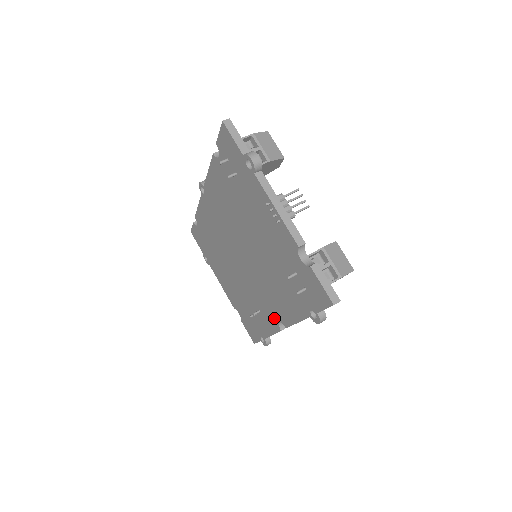
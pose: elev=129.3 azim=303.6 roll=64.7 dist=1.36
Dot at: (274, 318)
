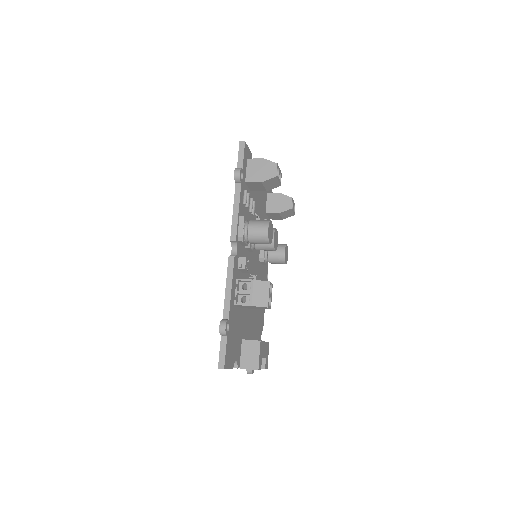
Dot at: occluded
